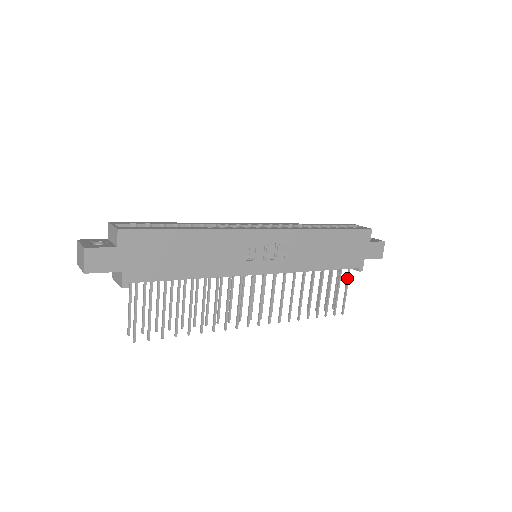
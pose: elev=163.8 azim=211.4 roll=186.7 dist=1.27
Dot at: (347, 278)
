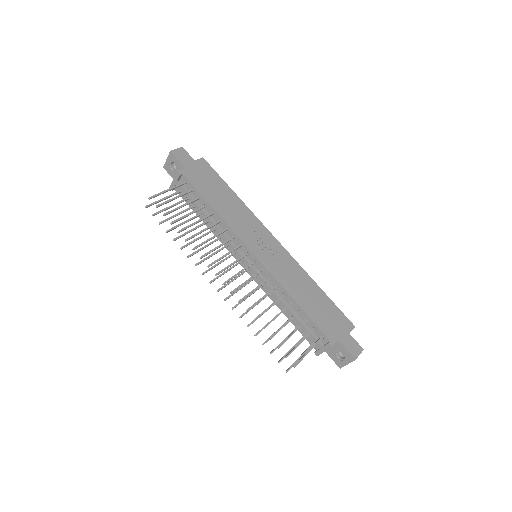
Dot at: (315, 343)
